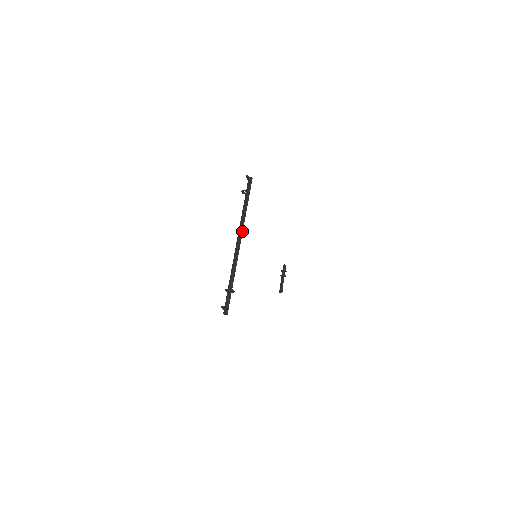
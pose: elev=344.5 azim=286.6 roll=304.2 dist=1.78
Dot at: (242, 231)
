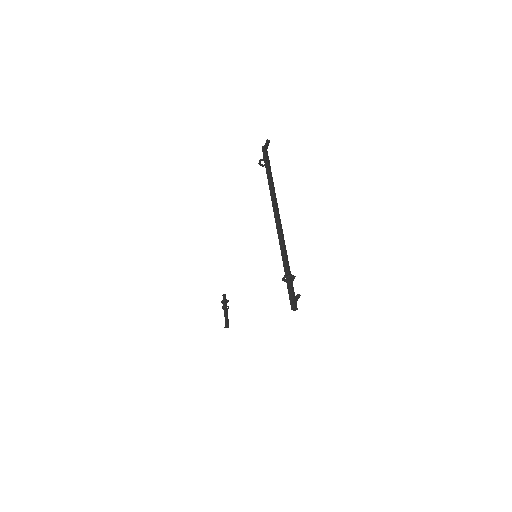
Dot at: (277, 205)
